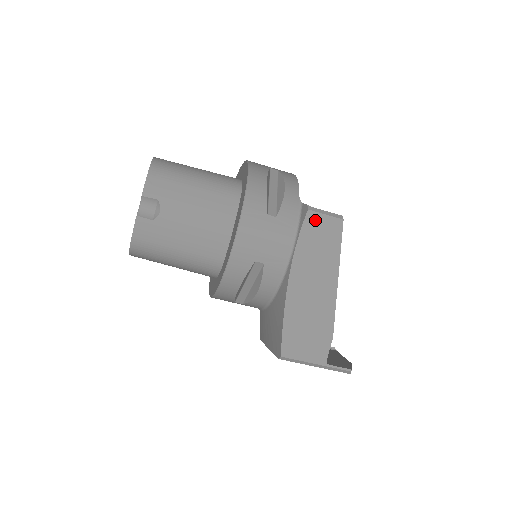
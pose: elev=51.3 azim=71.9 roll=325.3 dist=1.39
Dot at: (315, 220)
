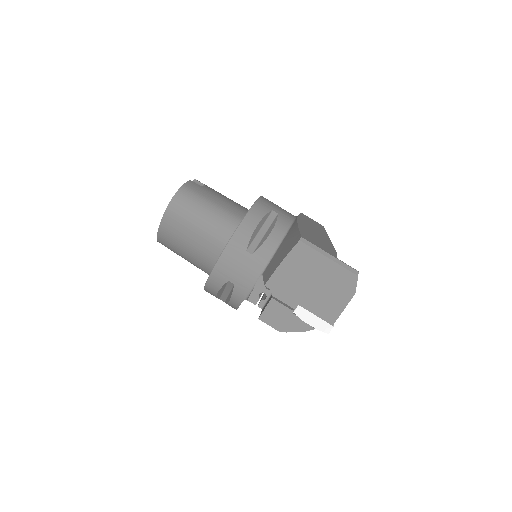
Dot at: (307, 217)
